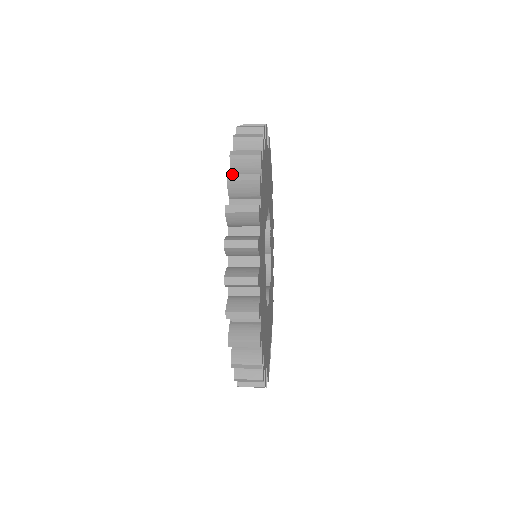
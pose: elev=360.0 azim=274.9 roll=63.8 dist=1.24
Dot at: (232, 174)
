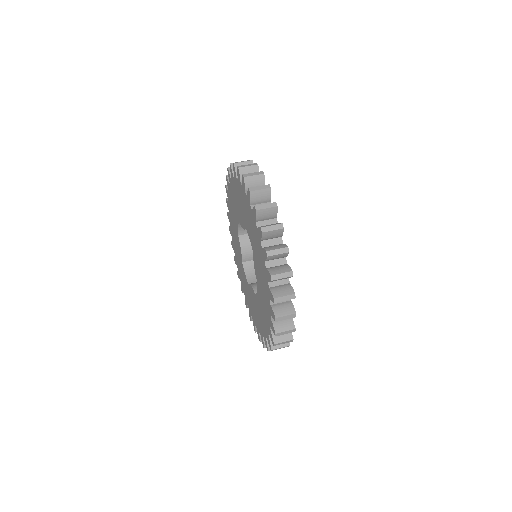
Dot at: (251, 187)
